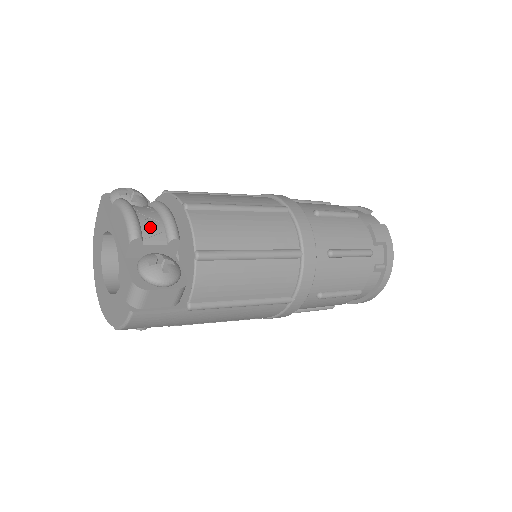
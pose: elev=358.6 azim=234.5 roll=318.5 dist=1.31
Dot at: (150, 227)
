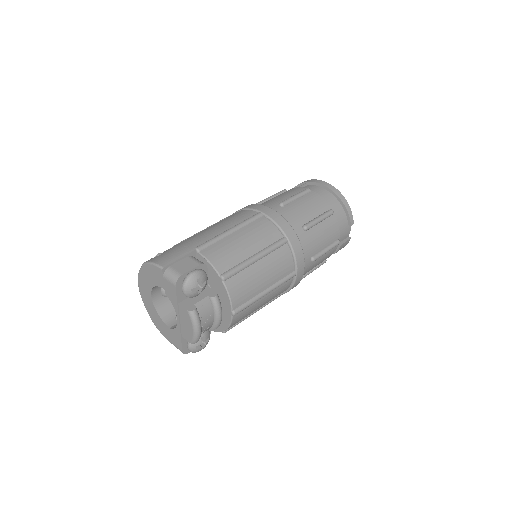
Dot at: (205, 328)
